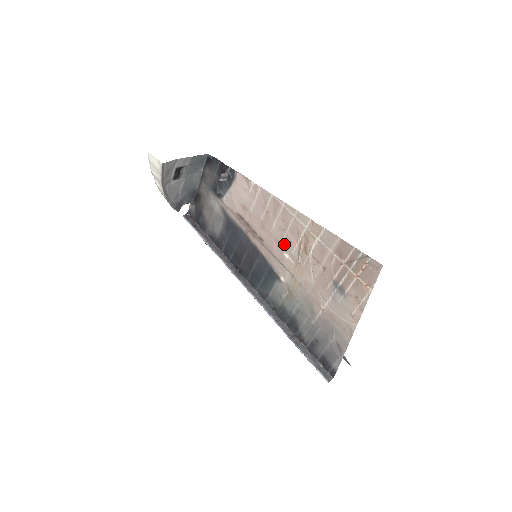
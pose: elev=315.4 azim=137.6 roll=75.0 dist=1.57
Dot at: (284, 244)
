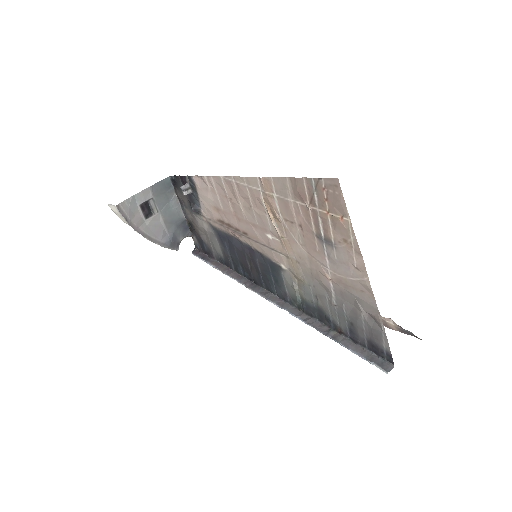
Dot at: (260, 224)
